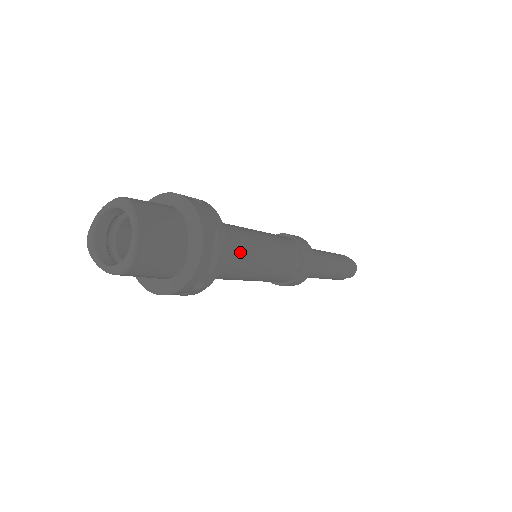
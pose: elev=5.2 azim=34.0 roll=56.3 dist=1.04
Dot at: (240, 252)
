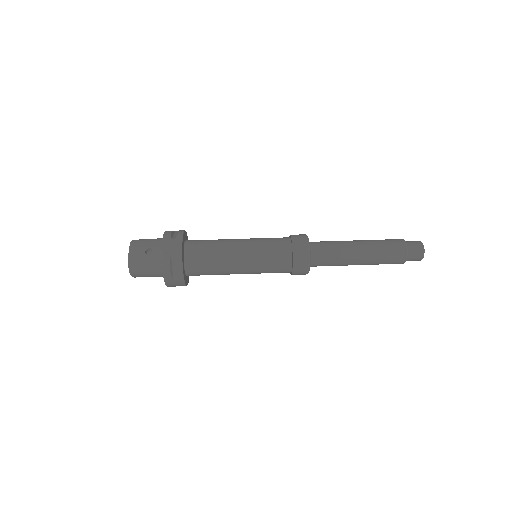
Dot at: occluded
